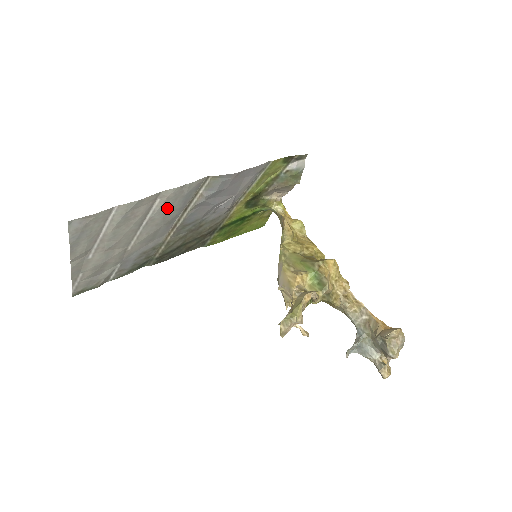
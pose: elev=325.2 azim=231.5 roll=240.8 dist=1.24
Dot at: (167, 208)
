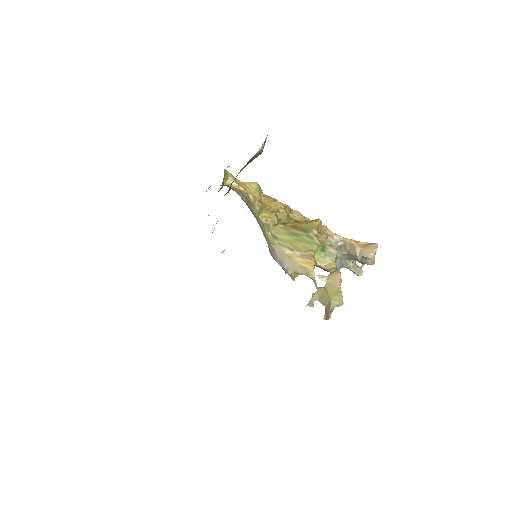
Dot at: occluded
